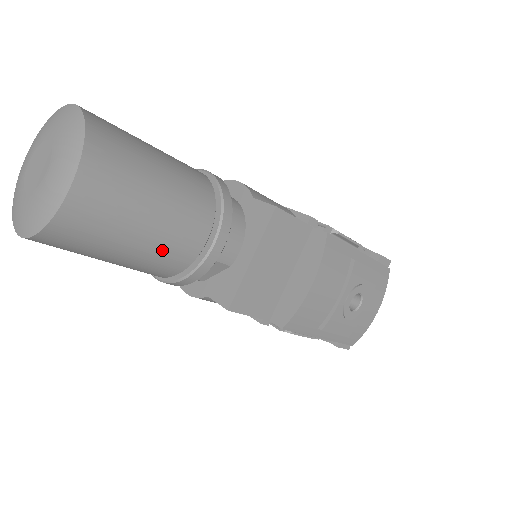
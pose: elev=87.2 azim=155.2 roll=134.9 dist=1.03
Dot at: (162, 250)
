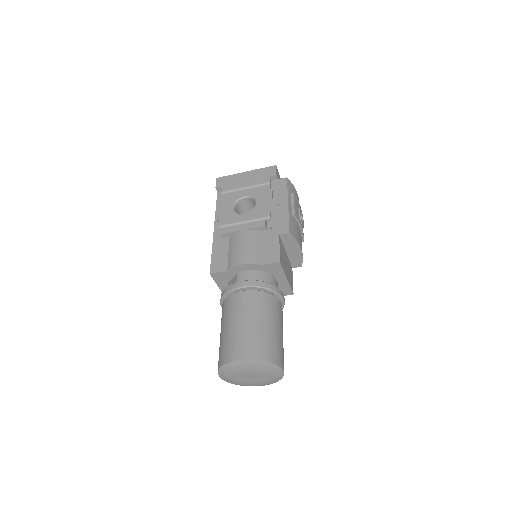
Dot at: occluded
